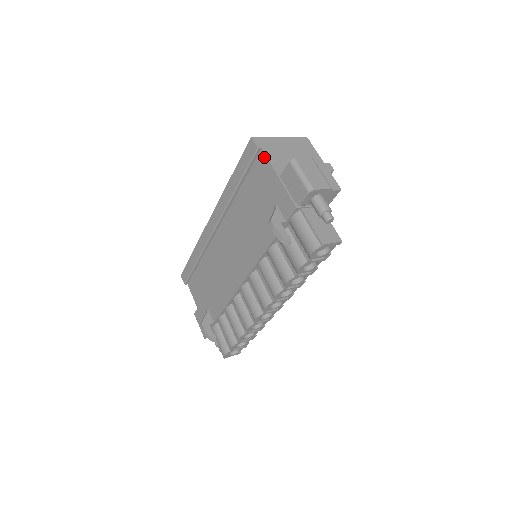
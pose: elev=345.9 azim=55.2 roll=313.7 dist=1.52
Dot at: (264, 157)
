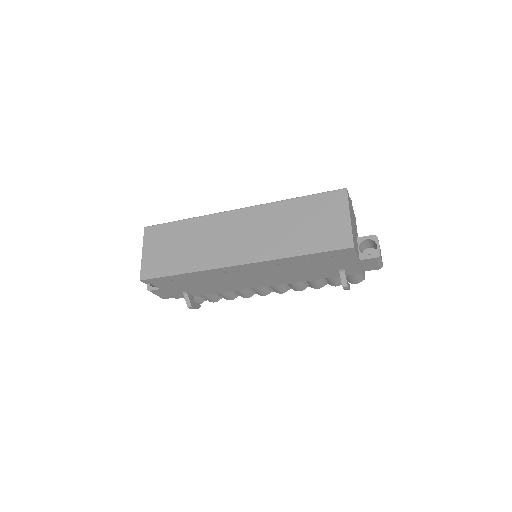
Dot at: (354, 253)
